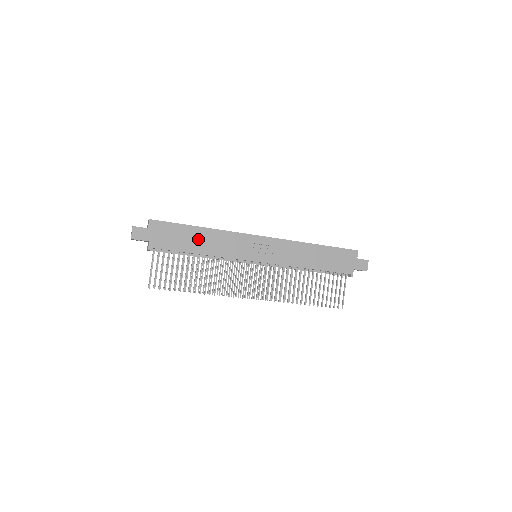
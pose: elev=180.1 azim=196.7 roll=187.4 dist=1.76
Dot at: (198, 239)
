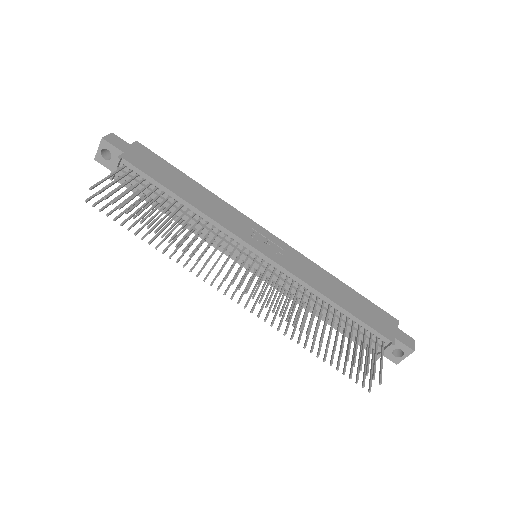
Dot at: (188, 188)
